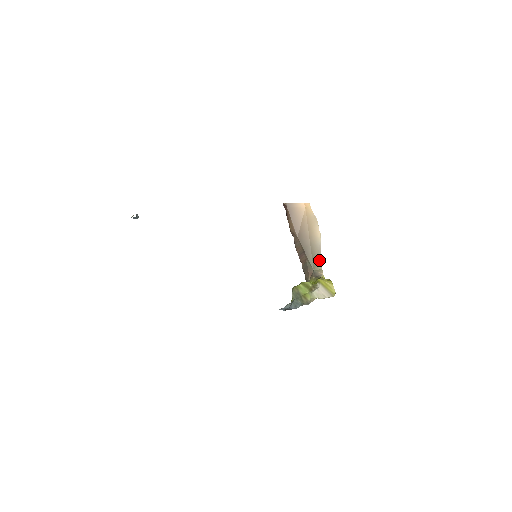
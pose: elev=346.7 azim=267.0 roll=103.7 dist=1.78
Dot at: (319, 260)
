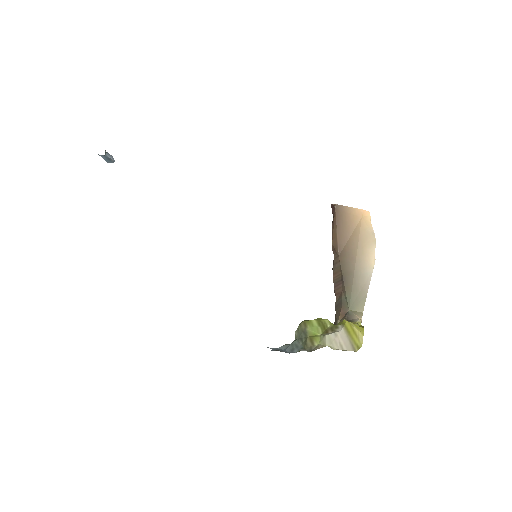
Dot at: (362, 298)
